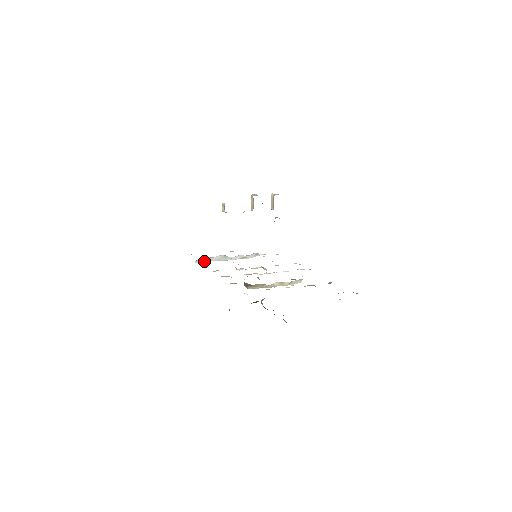
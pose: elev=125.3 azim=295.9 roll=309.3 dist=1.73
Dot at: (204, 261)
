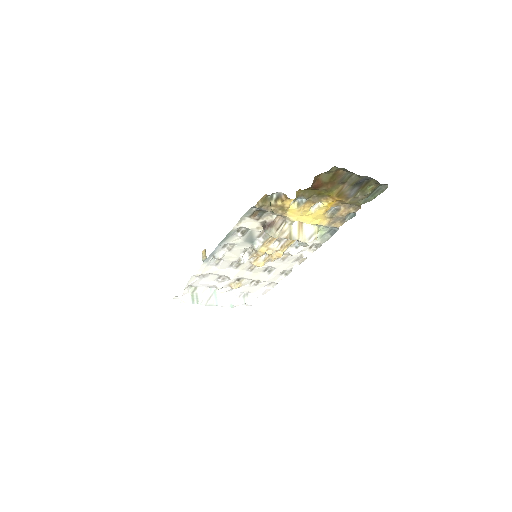
Dot at: (191, 302)
